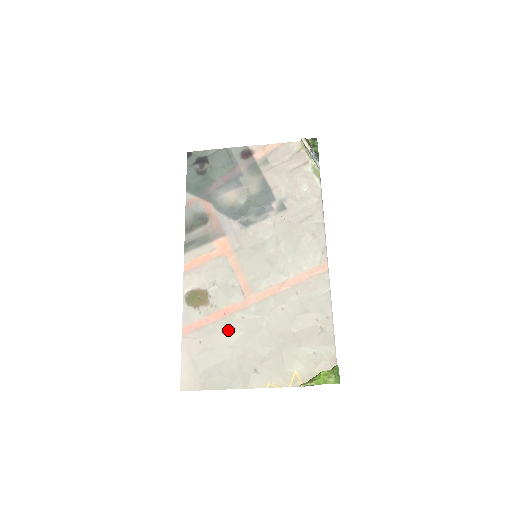
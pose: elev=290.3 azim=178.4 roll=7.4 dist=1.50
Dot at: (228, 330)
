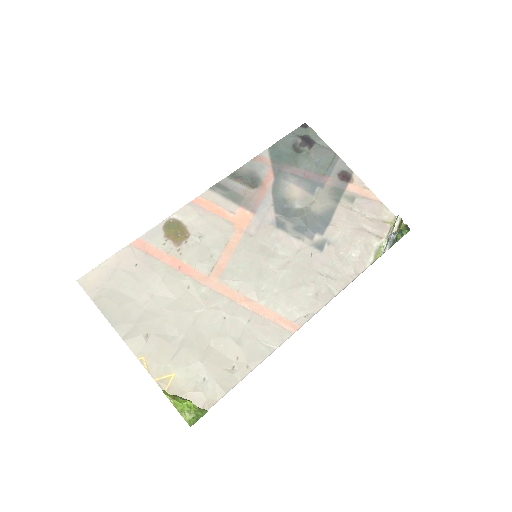
Dot at: (167, 282)
